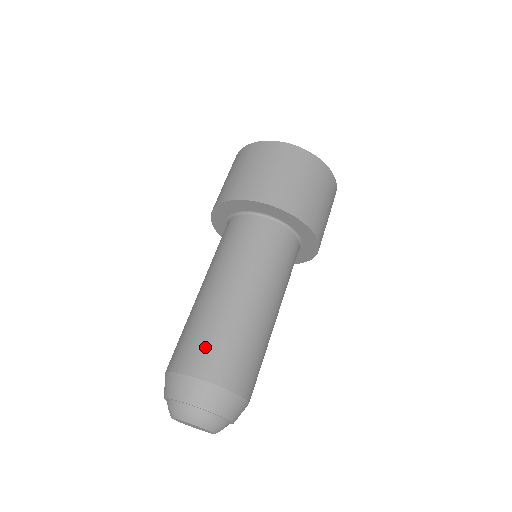
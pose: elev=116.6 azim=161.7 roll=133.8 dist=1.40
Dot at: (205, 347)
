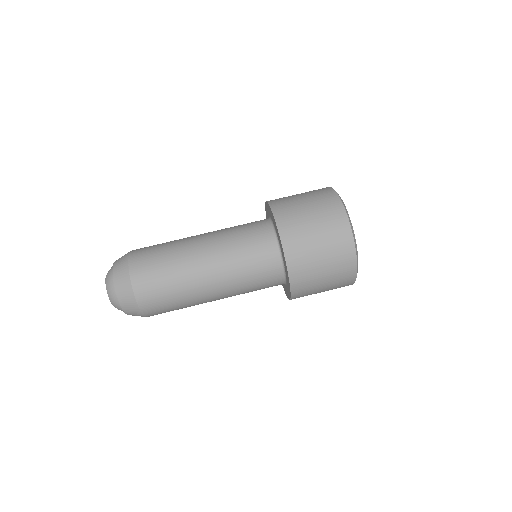
Dot at: (154, 273)
